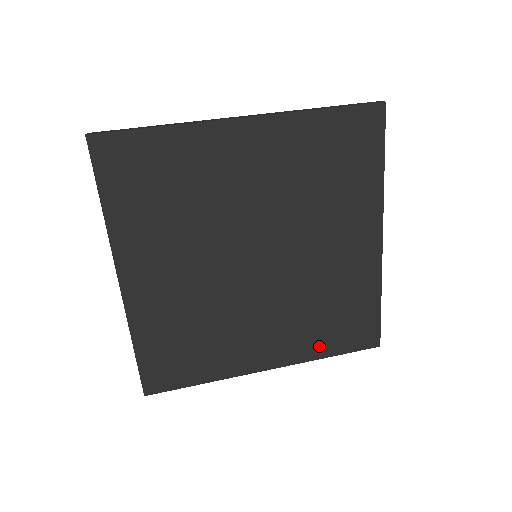
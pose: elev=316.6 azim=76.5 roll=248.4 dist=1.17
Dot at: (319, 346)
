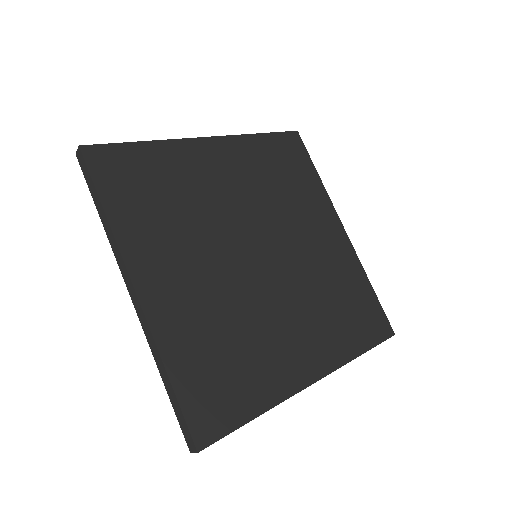
Dot at: (348, 343)
